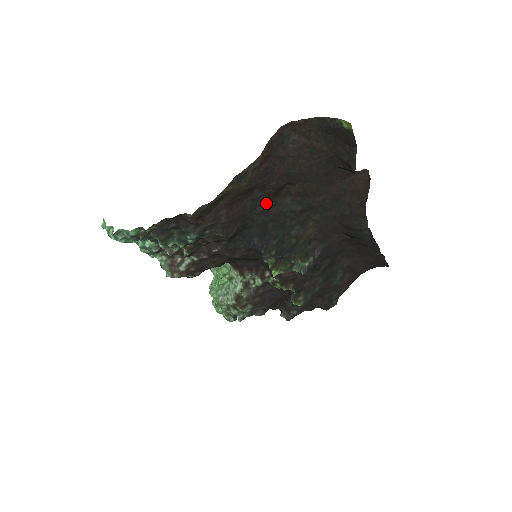
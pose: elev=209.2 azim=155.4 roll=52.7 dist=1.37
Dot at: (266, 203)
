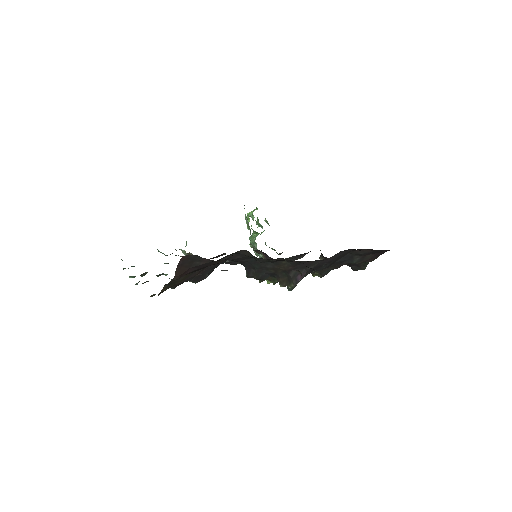
Dot at: (228, 256)
